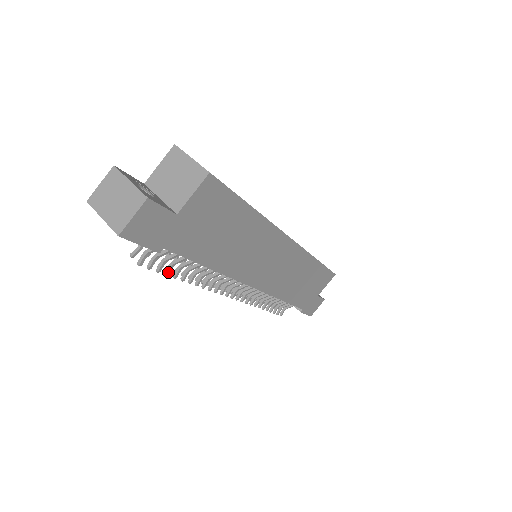
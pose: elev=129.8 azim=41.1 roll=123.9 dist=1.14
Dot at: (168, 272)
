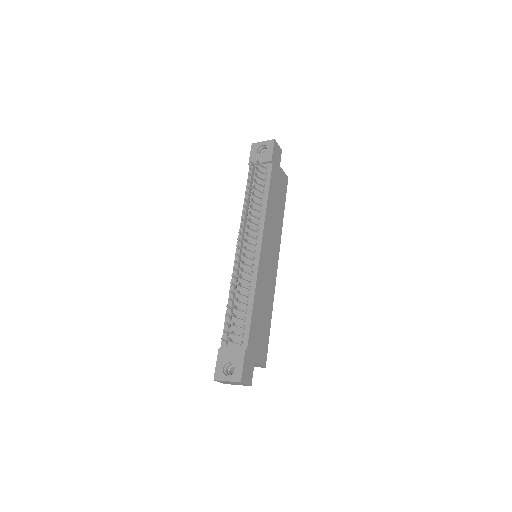
Dot at: (255, 179)
